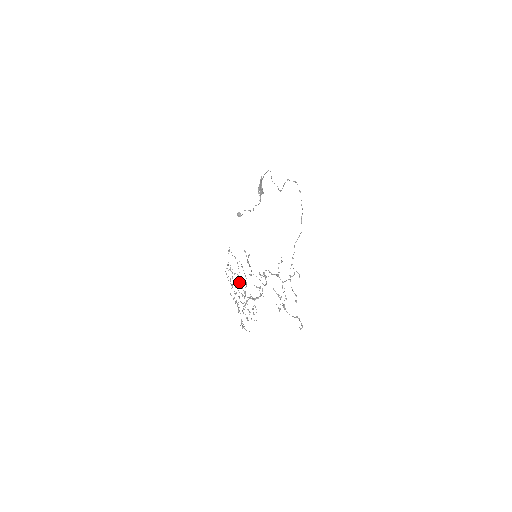
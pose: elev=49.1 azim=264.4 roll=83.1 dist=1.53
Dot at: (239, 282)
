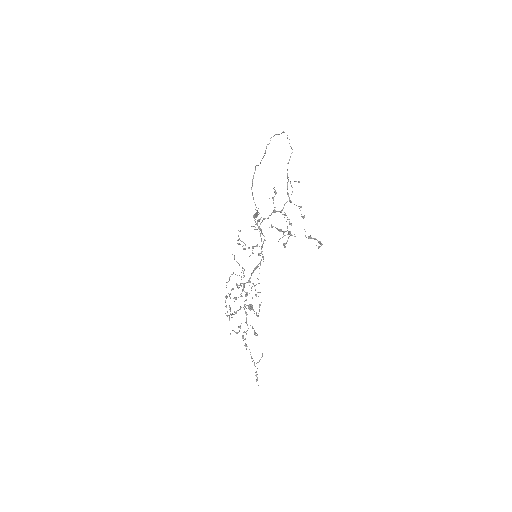
Dot at: (237, 287)
